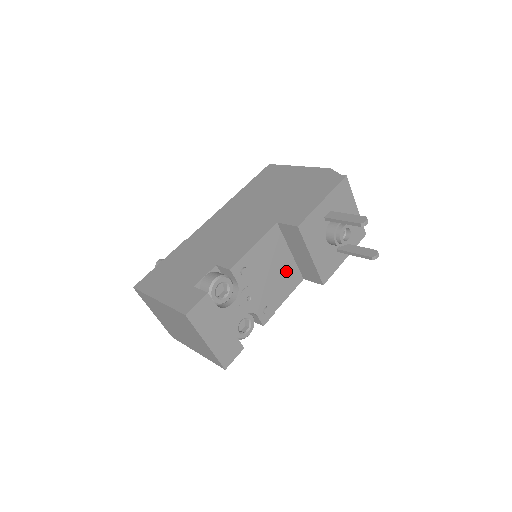
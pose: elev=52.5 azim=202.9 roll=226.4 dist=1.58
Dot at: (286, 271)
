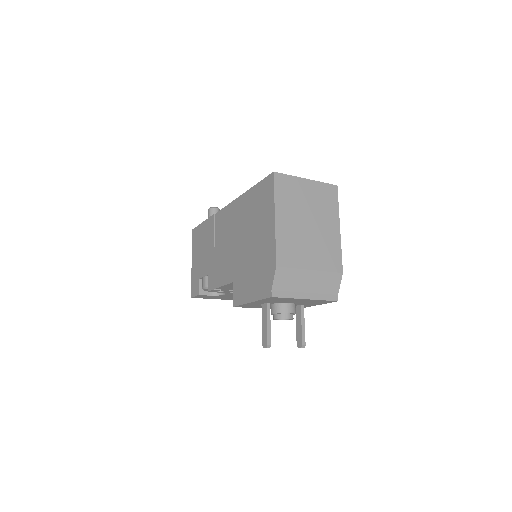
Dot at: occluded
